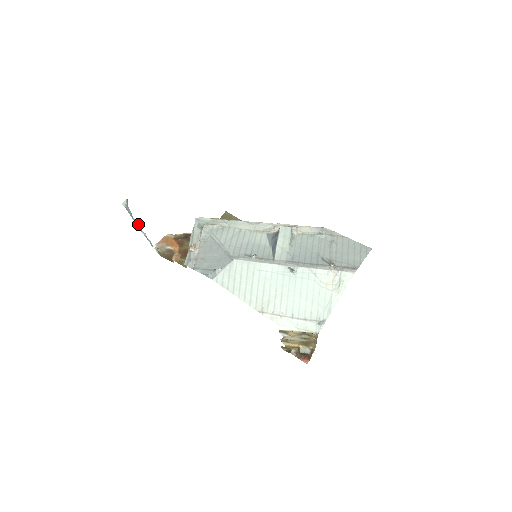
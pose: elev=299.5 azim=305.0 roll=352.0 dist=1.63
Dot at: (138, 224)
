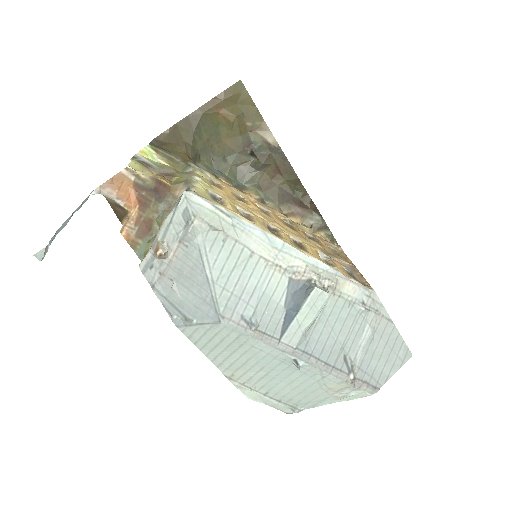
Dot at: (68, 218)
